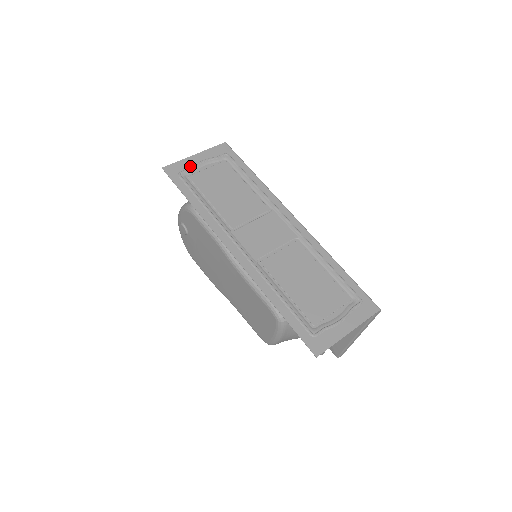
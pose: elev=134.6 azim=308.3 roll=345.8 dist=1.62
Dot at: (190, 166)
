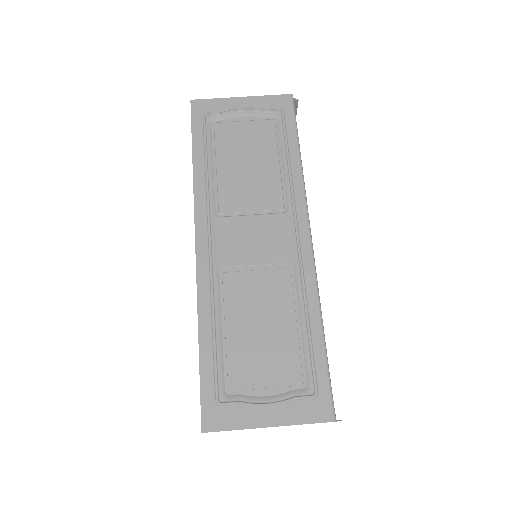
Dot at: (225, 110)
